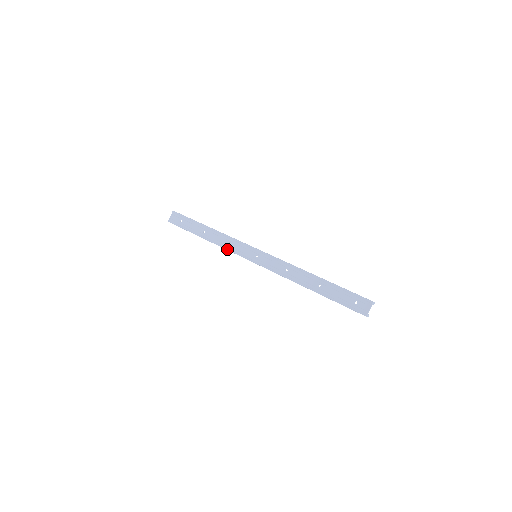
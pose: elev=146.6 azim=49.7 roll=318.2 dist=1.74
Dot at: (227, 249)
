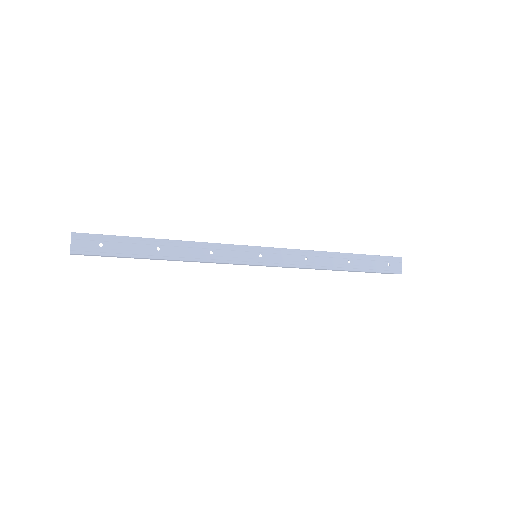
Dot at: (212, 261)
